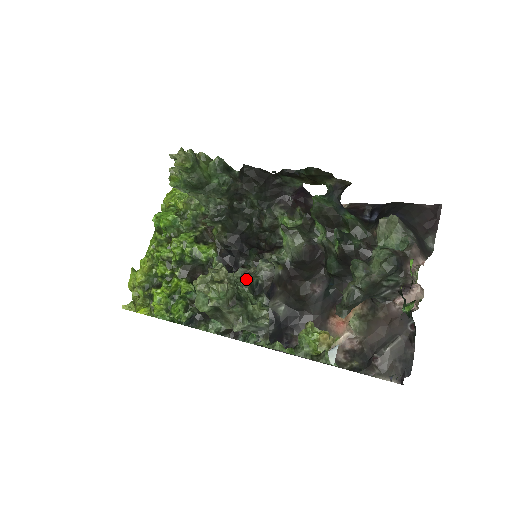
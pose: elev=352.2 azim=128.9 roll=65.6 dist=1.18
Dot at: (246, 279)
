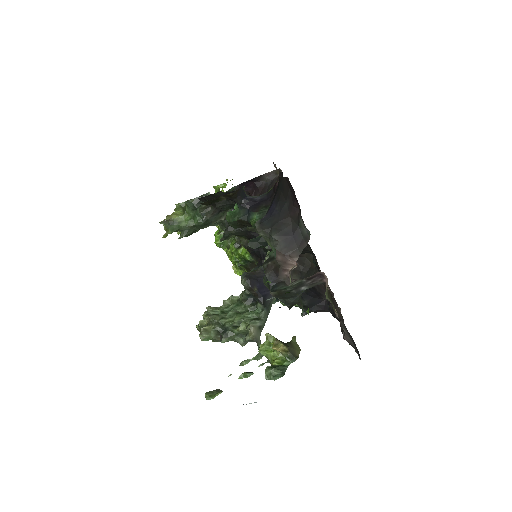
Dot at: (242, 294)
